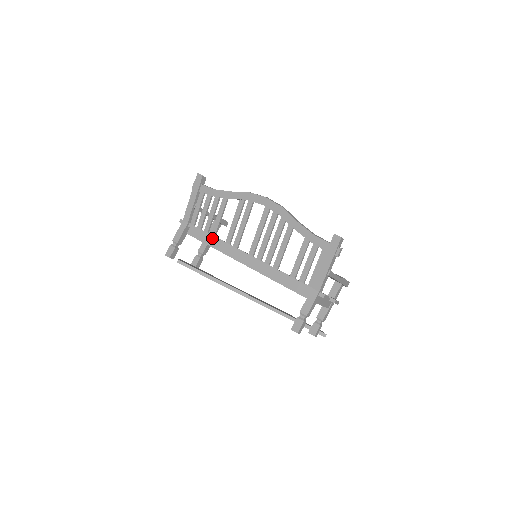
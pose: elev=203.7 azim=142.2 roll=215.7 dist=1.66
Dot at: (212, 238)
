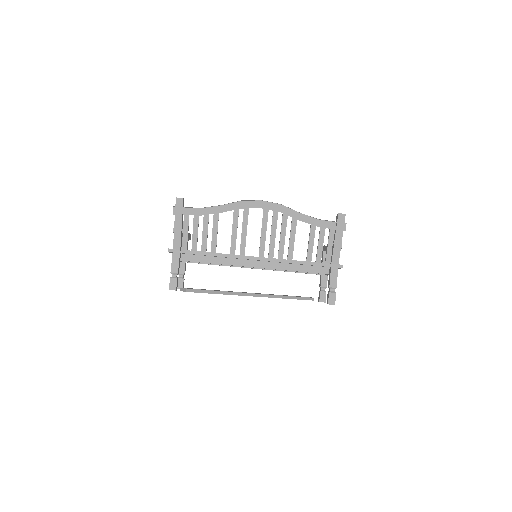
Dot at: (214, 255)
